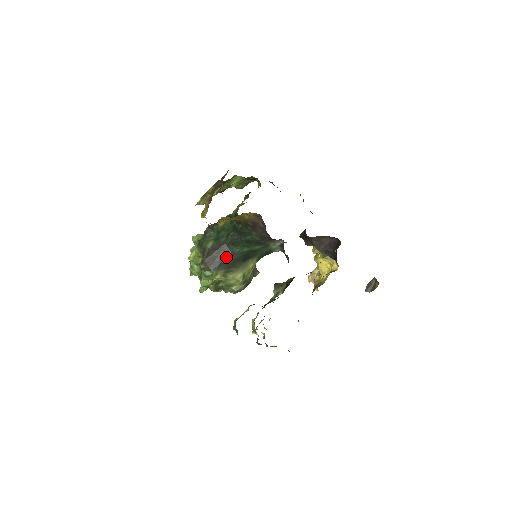
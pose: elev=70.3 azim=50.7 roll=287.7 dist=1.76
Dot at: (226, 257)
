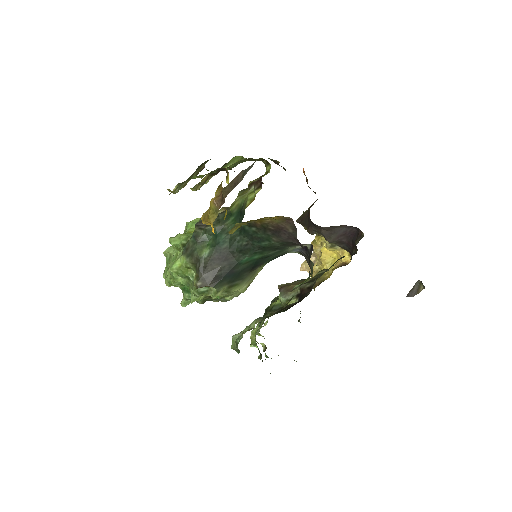
Dot at: (230, 269)
